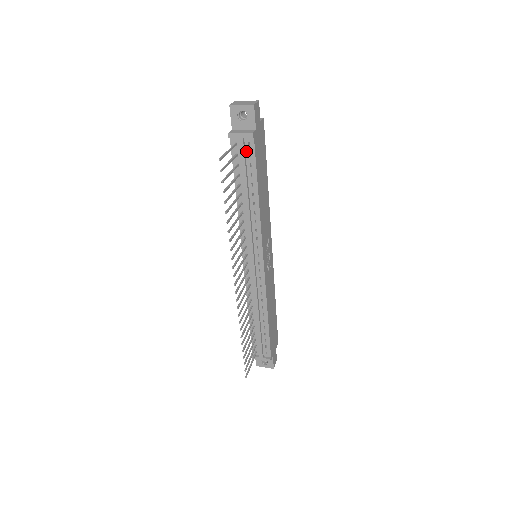
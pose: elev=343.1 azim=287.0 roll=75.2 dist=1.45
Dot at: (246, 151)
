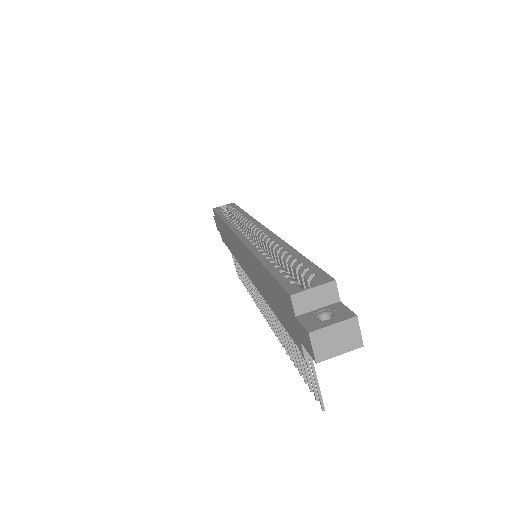
Dot at: occluded
